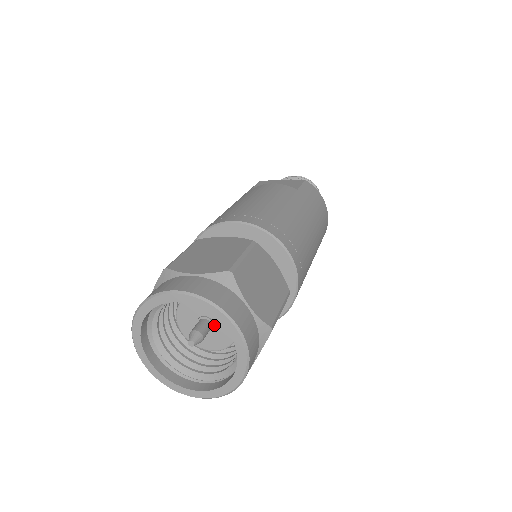
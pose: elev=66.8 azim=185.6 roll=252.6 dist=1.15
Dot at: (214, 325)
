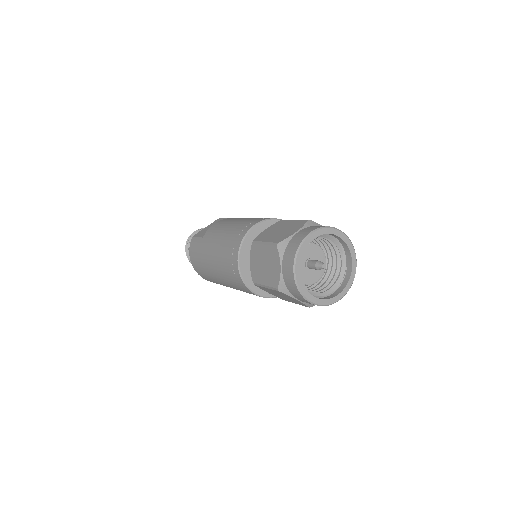
Dot at: occluded
